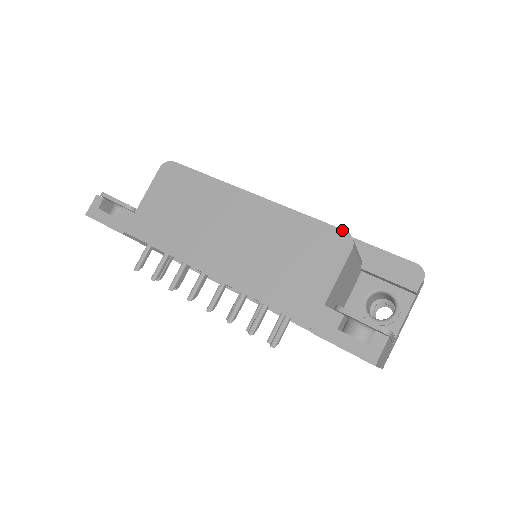
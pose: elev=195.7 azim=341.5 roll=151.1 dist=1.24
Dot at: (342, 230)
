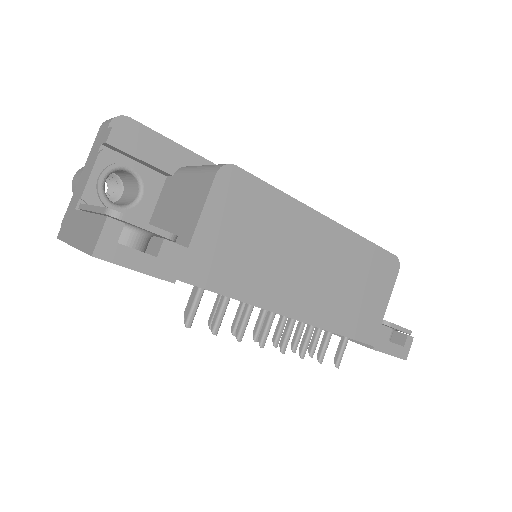
Dot at: (394, 255)
